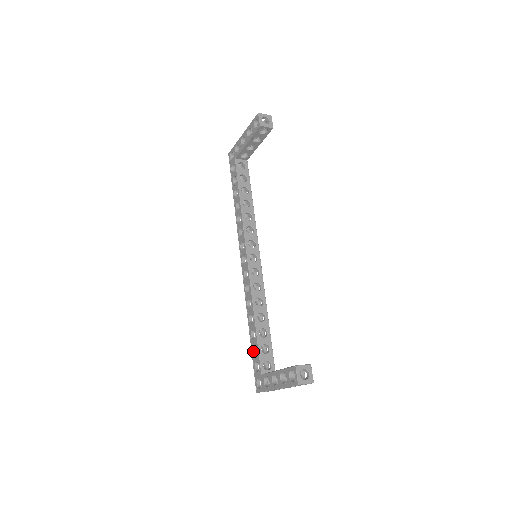
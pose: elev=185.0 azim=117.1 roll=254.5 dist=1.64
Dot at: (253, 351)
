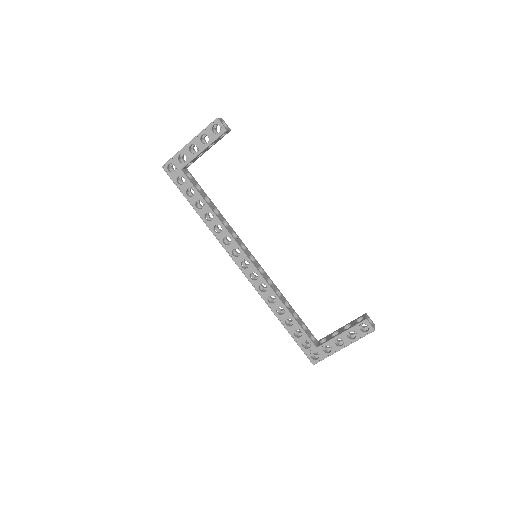
Dot at: (294, 336)
